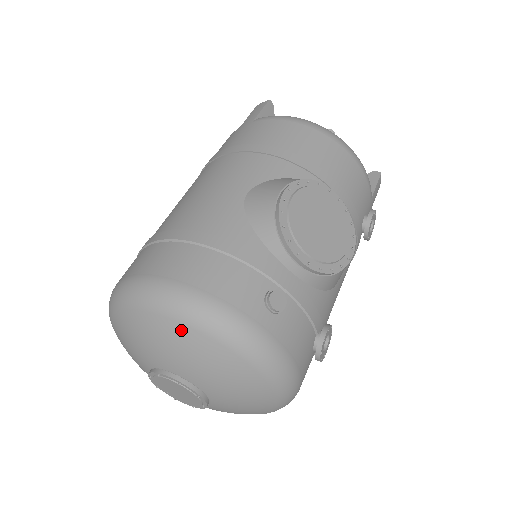
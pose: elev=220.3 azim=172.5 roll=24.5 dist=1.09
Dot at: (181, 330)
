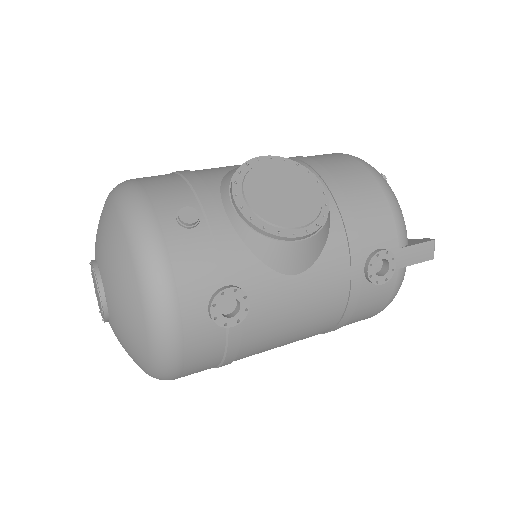
Dot at: (110, 208)
